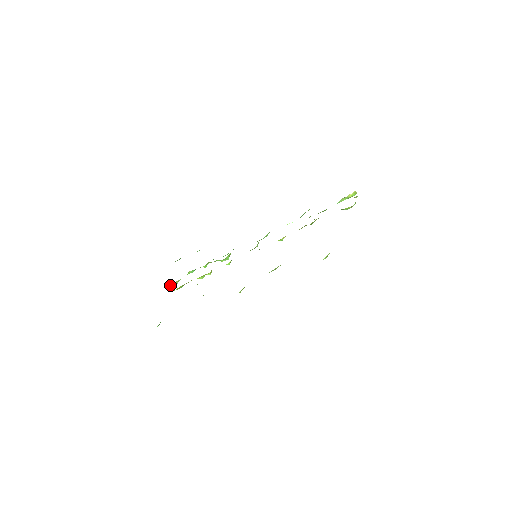
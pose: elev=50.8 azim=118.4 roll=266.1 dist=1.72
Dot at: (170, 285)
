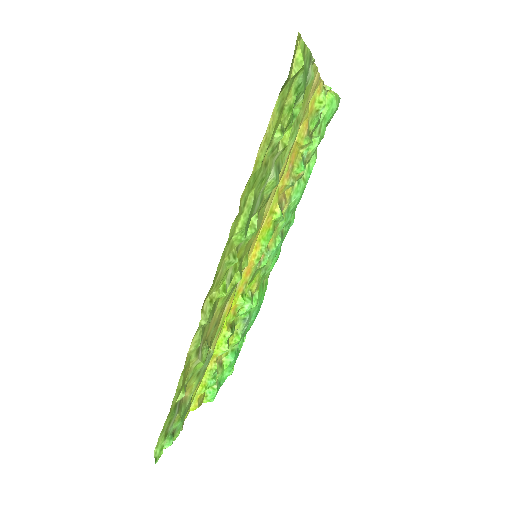
Dot at: (205, 393)
